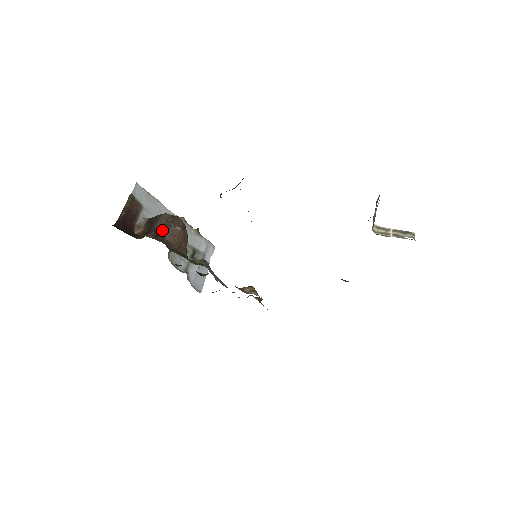
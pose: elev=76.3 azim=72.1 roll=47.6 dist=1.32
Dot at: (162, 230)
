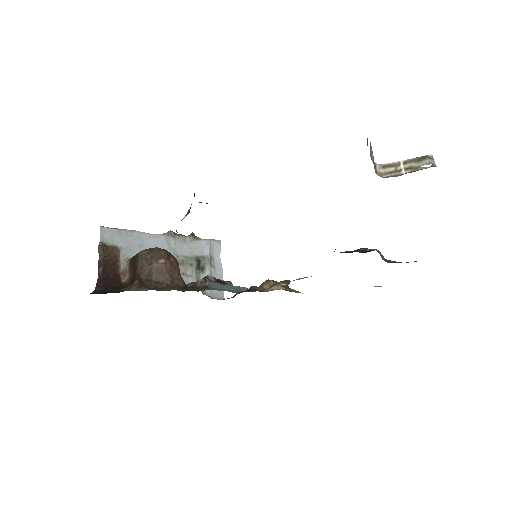
Dot at: (145, 273)
